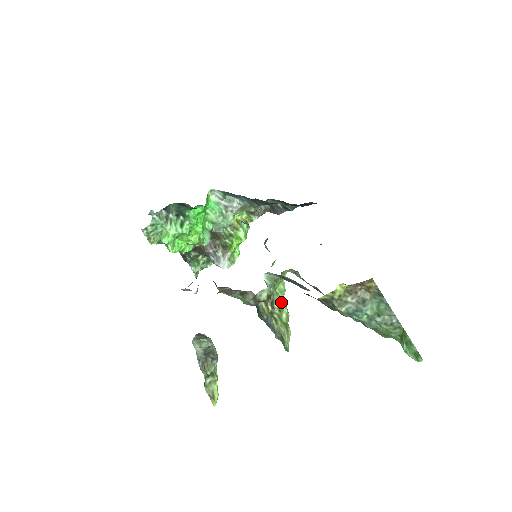
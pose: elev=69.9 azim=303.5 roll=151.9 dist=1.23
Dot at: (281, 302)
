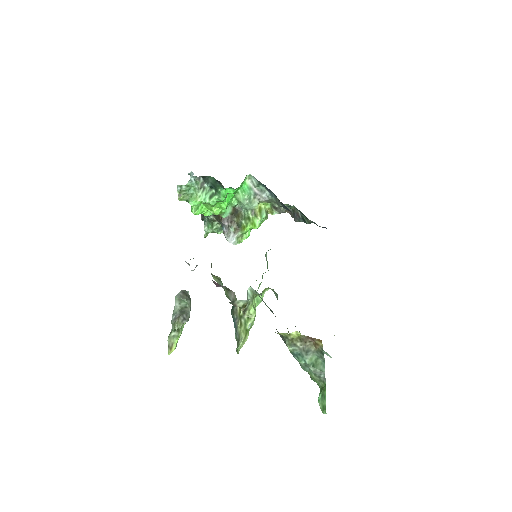
Dot at: (252, 312)
